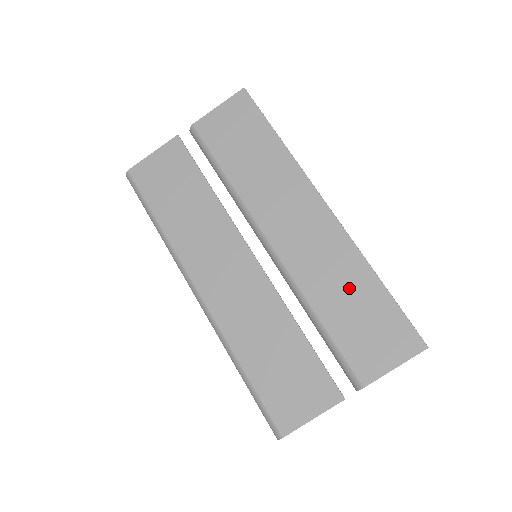
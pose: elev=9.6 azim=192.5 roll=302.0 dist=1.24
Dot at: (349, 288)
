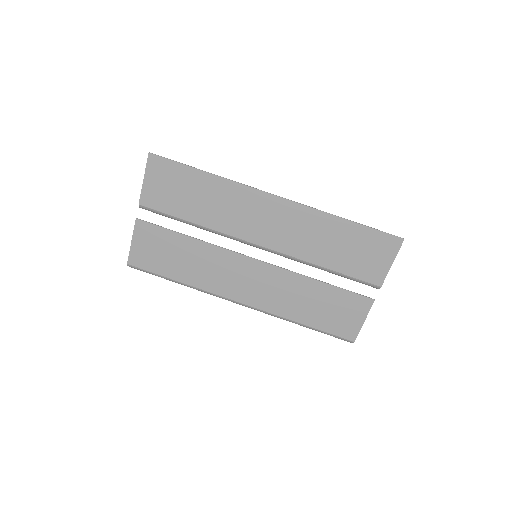
Dot at: (330, 238)
